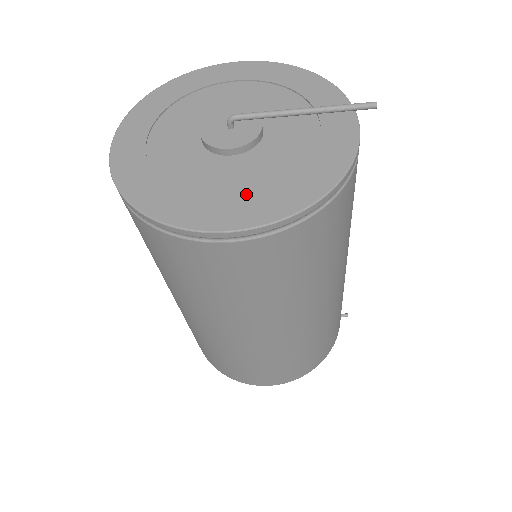
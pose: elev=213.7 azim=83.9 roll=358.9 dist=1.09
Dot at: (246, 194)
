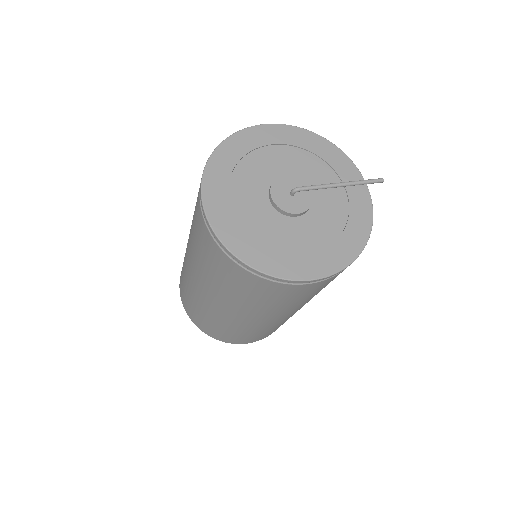
Dot at: (317, 249)
